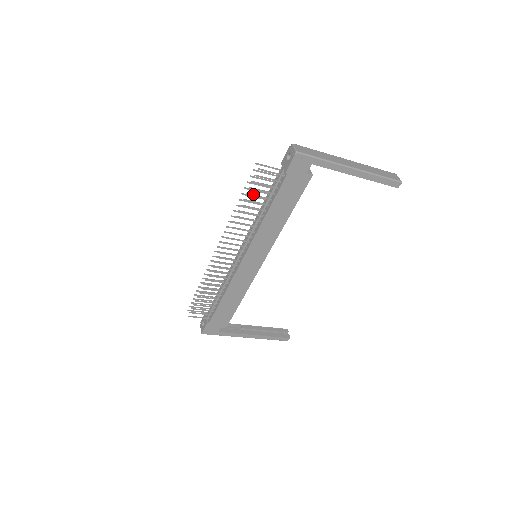
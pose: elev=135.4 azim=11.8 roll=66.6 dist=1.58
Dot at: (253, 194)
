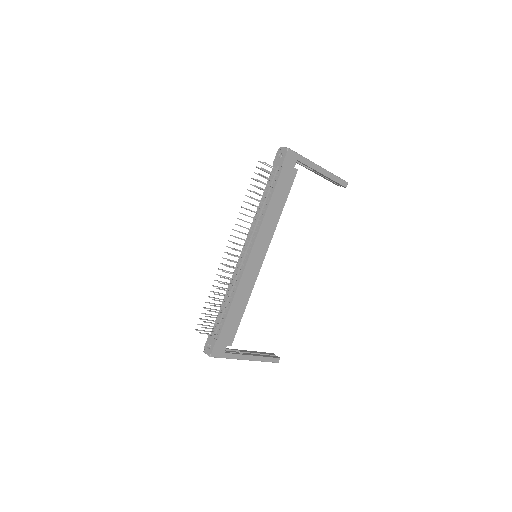
Dot at: (259, 187)
